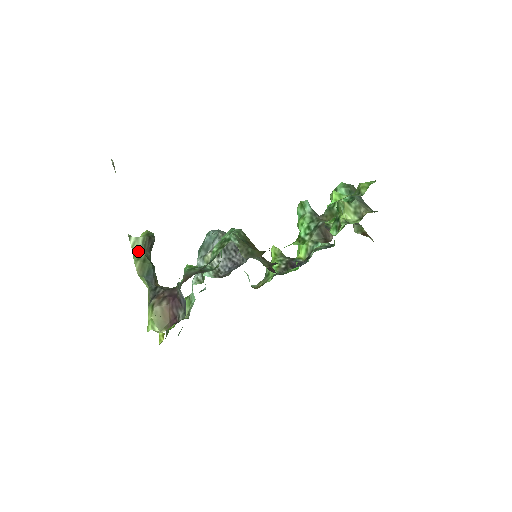
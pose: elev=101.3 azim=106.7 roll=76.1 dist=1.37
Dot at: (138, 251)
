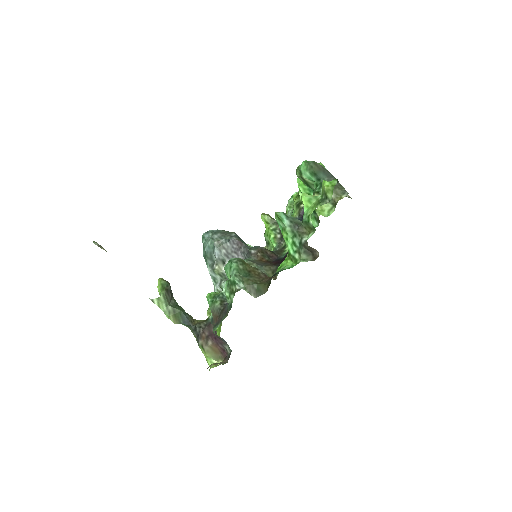
Dot at: (165, 307)
